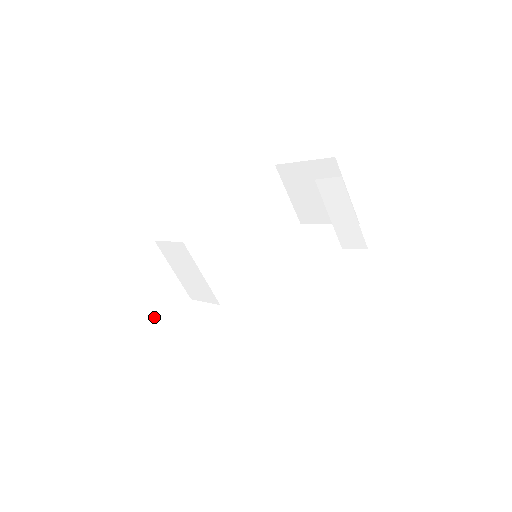
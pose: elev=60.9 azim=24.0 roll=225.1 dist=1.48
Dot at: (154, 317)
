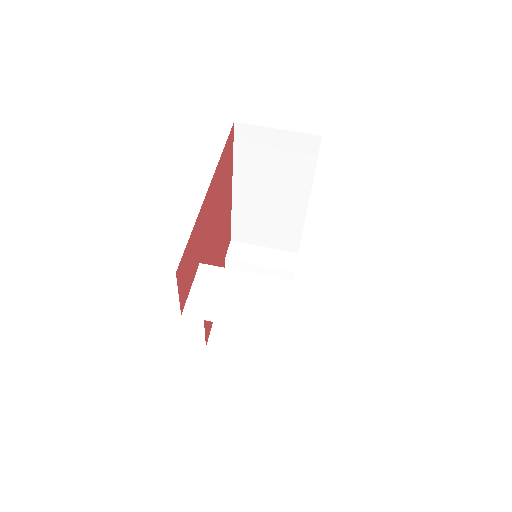
Dot at: occluded
